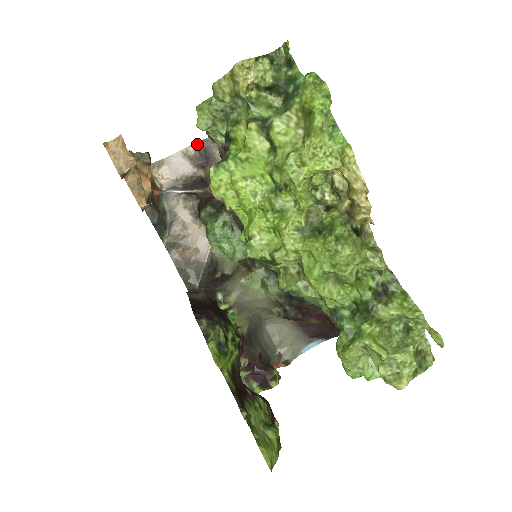
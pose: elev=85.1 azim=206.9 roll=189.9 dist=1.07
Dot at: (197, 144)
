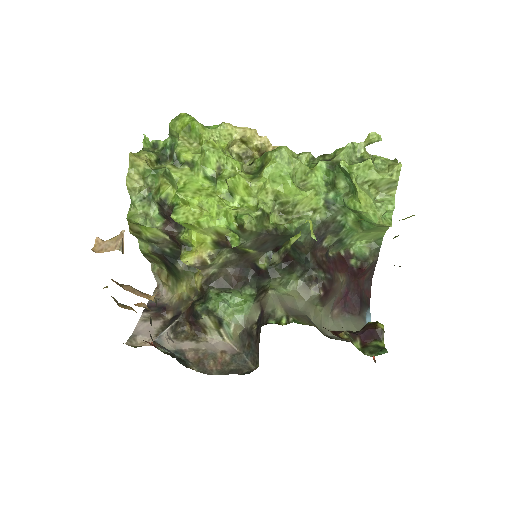
Dot at: (146, 309)
